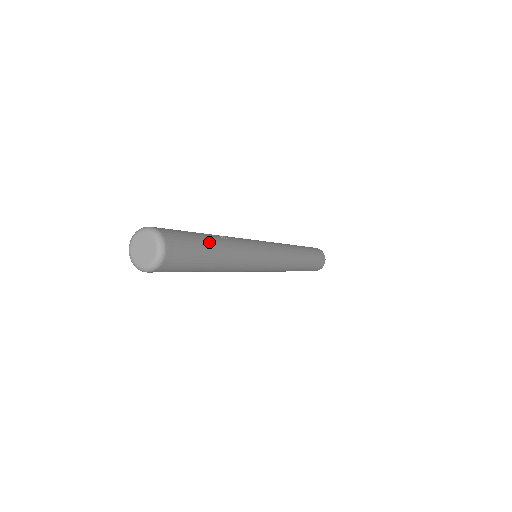
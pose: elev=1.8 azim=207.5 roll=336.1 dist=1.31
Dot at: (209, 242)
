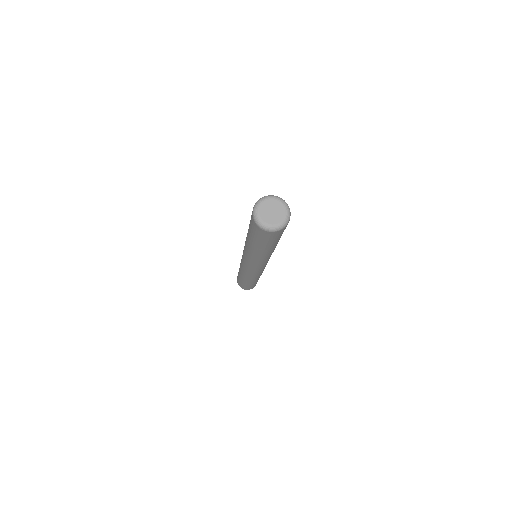
Dot at: occluded
